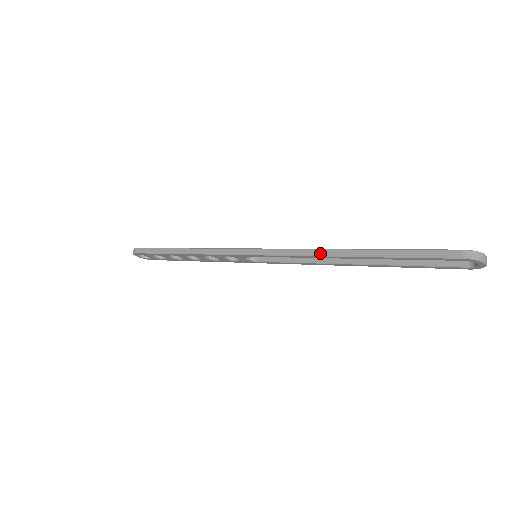
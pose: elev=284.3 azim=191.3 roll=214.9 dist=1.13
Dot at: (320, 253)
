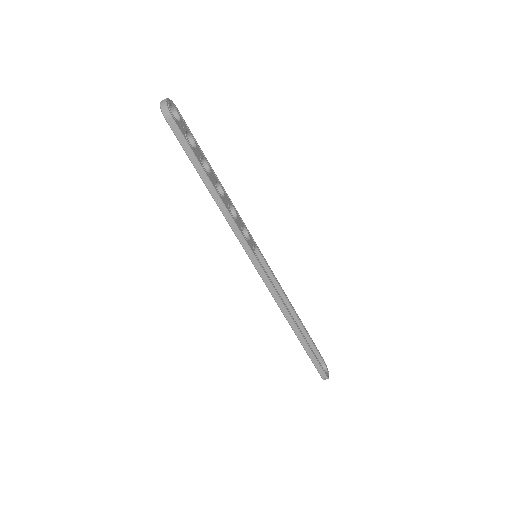
Dot at: (286, 315)
